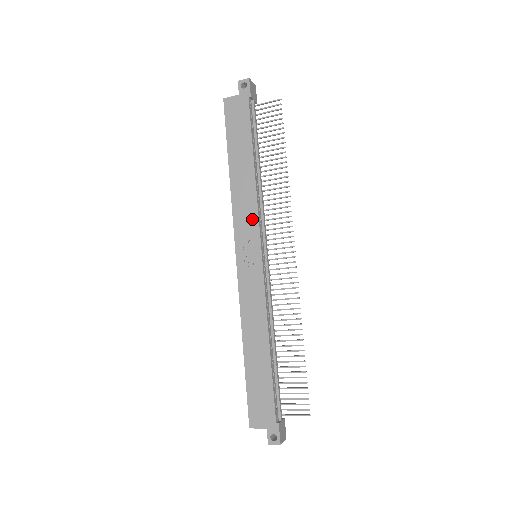
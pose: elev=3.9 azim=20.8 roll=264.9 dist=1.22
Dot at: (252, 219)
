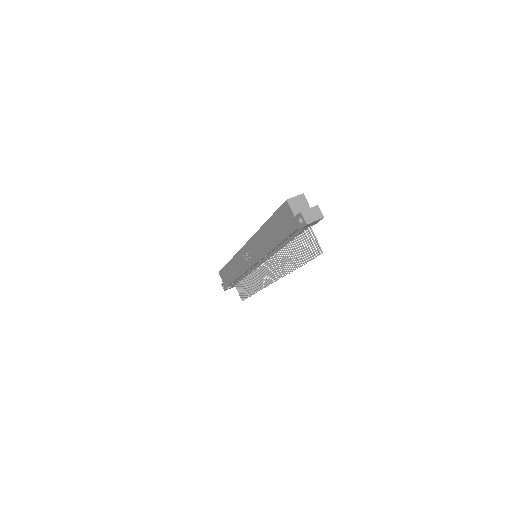
Dot at: (257, 254)
